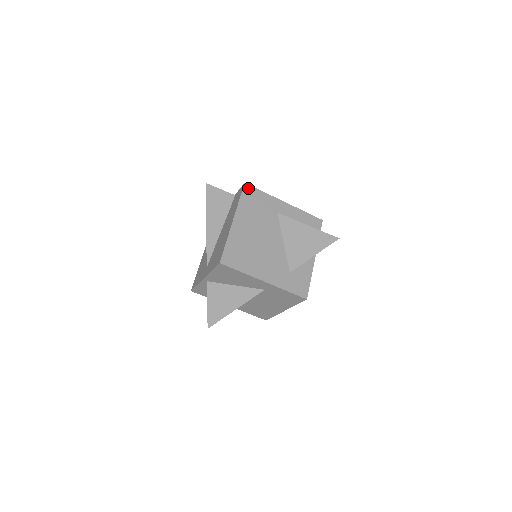
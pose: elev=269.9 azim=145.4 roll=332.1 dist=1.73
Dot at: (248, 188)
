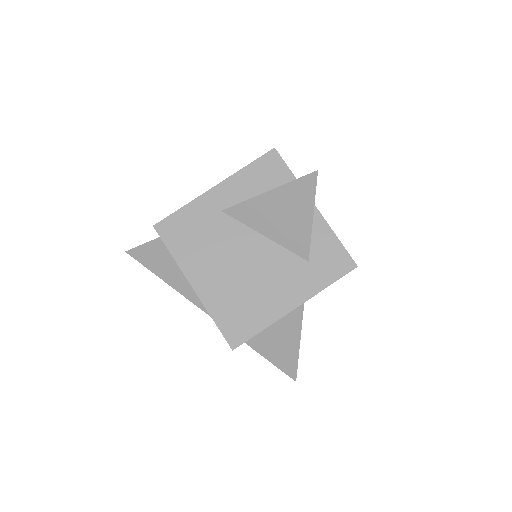
Dot at: (163, 227)
